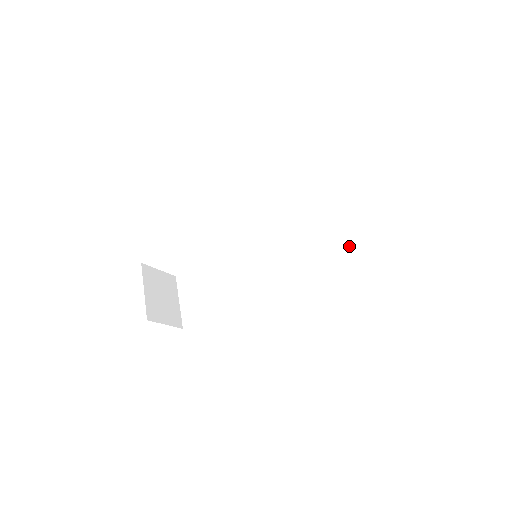
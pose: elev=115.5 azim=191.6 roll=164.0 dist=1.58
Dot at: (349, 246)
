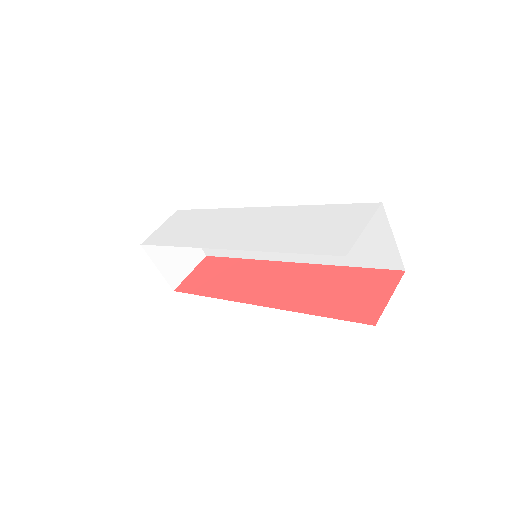
Dot at: (359, 252)
